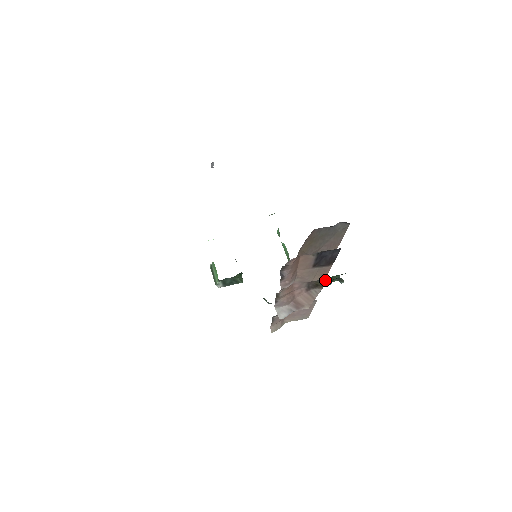
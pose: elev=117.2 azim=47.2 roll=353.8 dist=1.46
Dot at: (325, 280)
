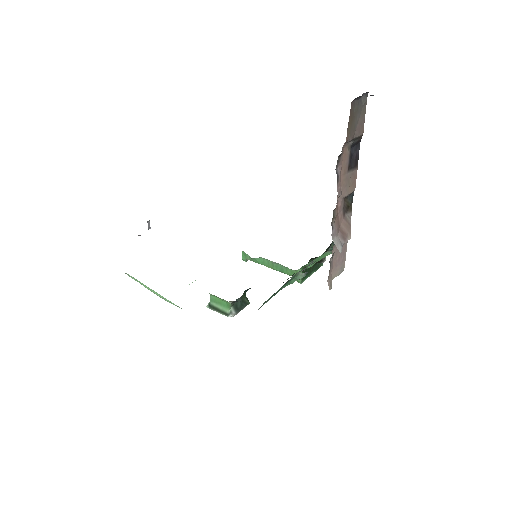
Dot at: (352, 198)
